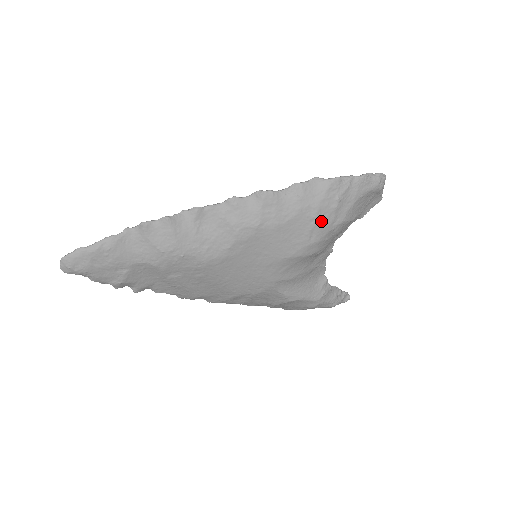
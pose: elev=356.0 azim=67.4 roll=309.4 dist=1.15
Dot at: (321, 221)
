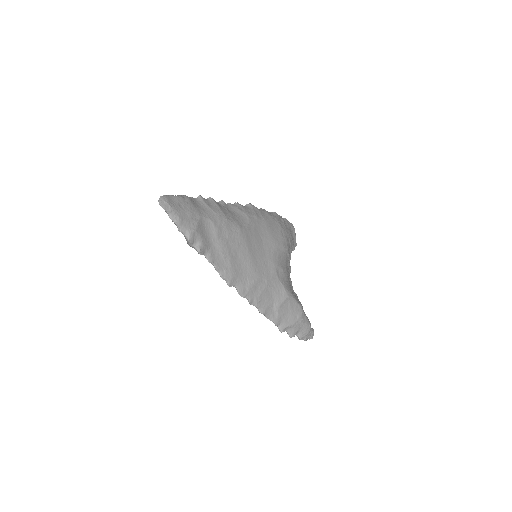
Dot at: (282, 227)
